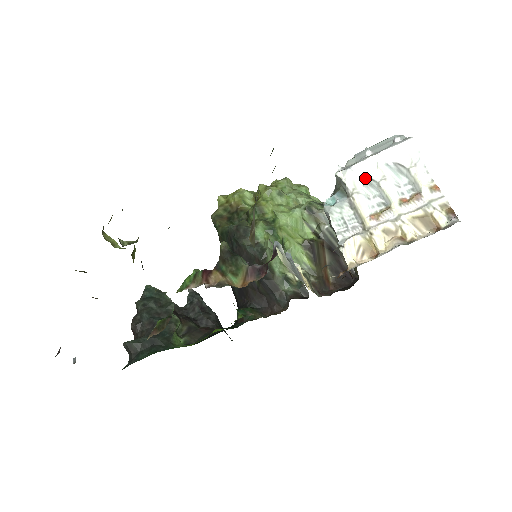
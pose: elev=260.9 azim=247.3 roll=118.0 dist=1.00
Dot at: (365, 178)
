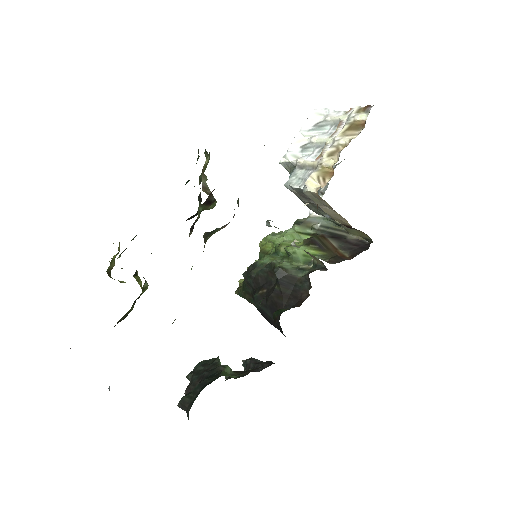
Dot at: (300, 148)
